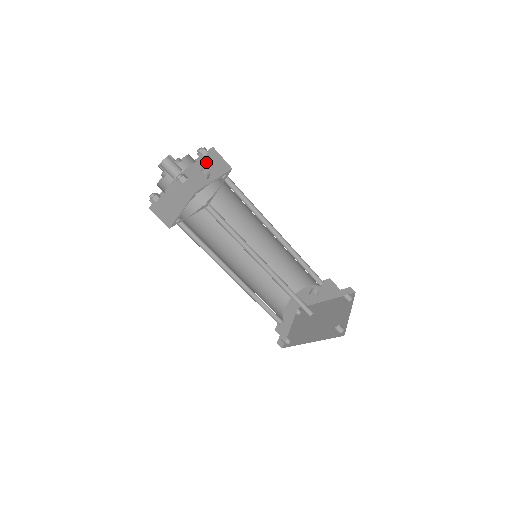
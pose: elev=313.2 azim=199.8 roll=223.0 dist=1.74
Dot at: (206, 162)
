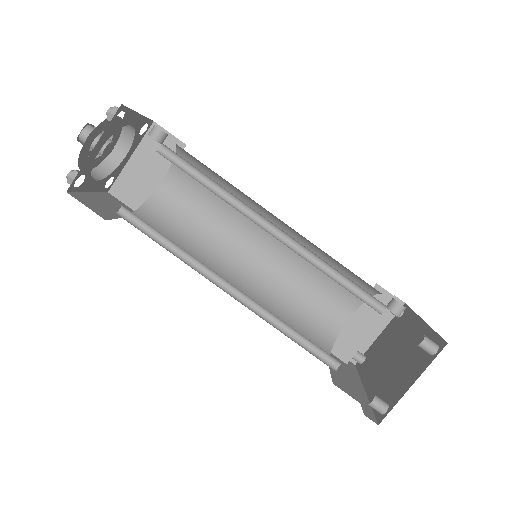
Dot at: occluded
